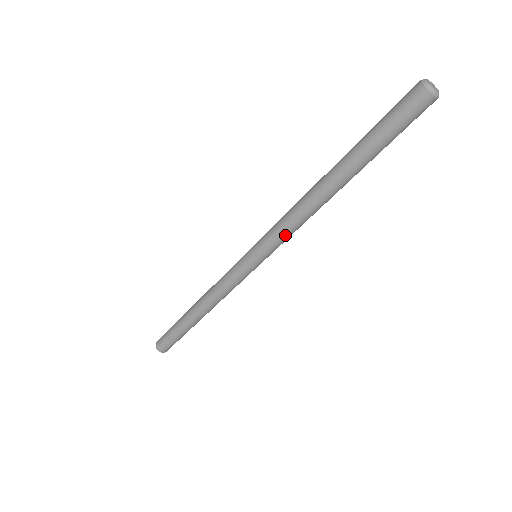
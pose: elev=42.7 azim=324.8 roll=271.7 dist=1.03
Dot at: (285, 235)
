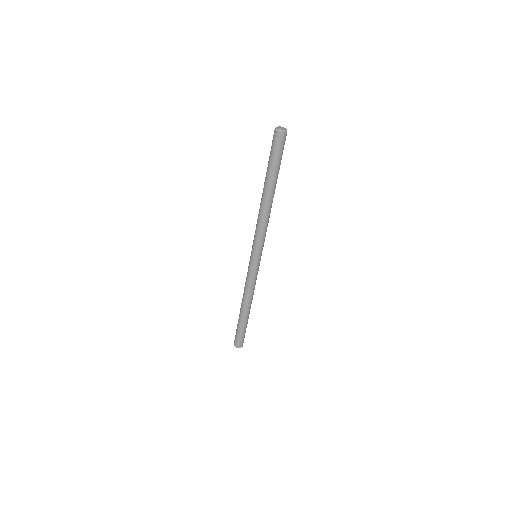
Dot at: (256, 233)
